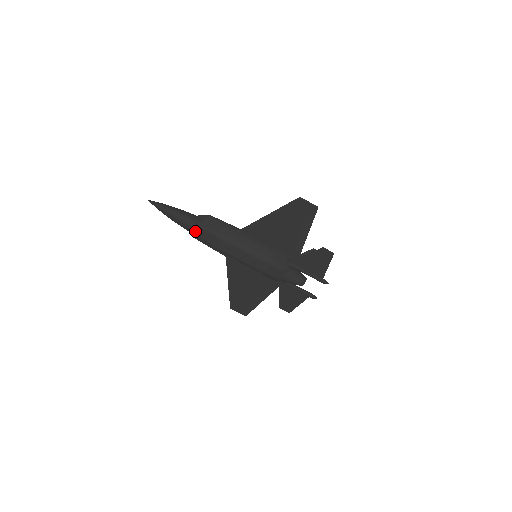
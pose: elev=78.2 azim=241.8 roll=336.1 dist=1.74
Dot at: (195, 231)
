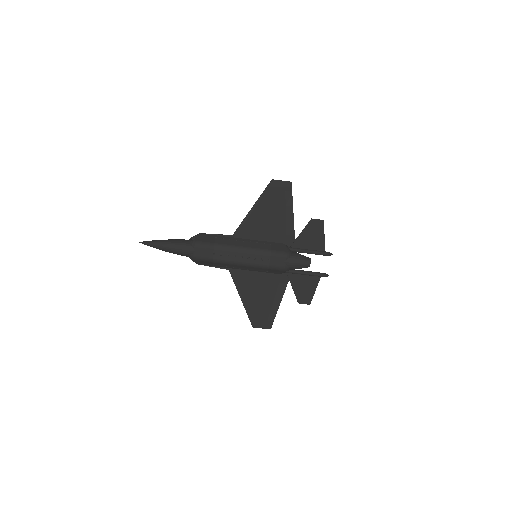
Dot at: (192, 251)
